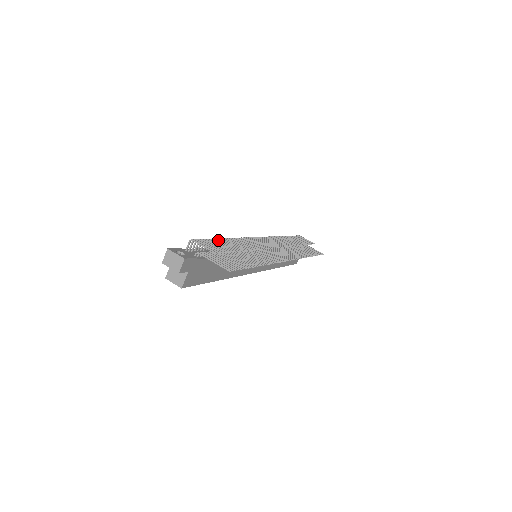
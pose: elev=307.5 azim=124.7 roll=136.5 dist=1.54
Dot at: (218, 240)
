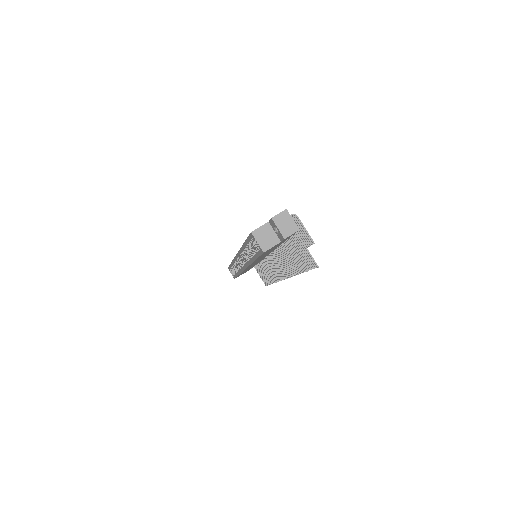
Dot at: occluded
